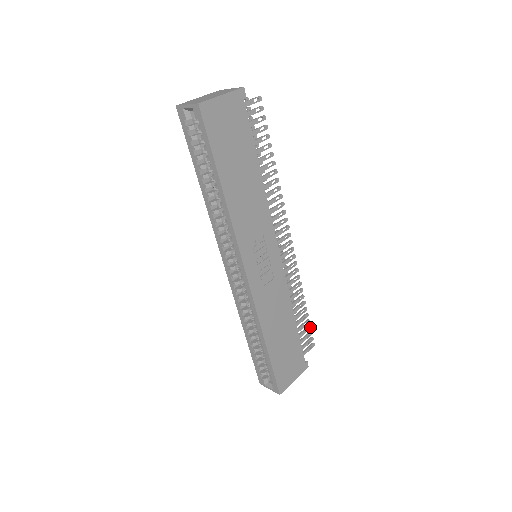
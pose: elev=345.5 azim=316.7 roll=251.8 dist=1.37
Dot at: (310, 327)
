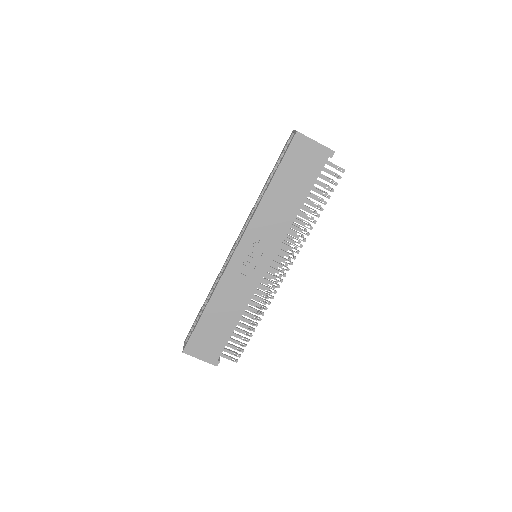
Dot at: (245, 346)
